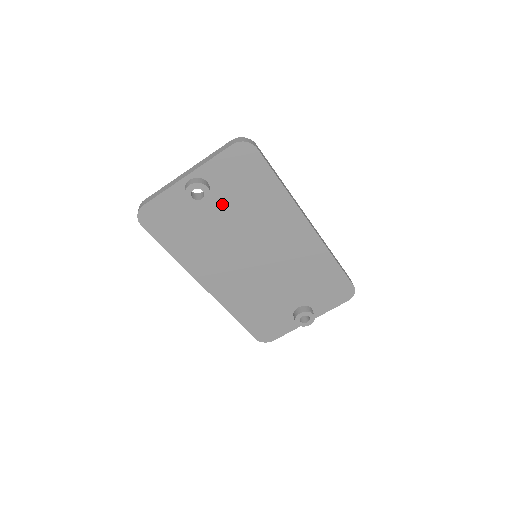
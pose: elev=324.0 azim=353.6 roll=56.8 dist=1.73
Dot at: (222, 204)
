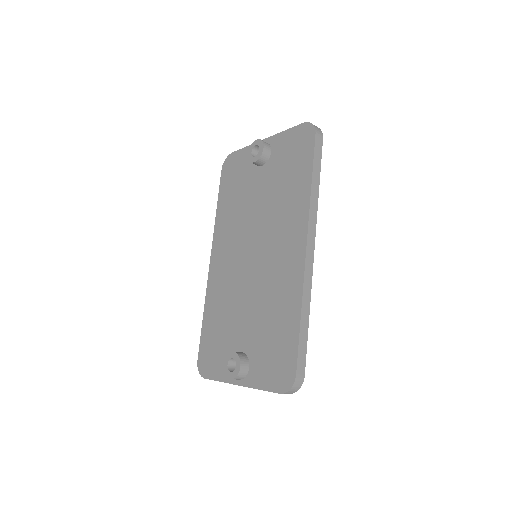
Dot at: (267, 178)
